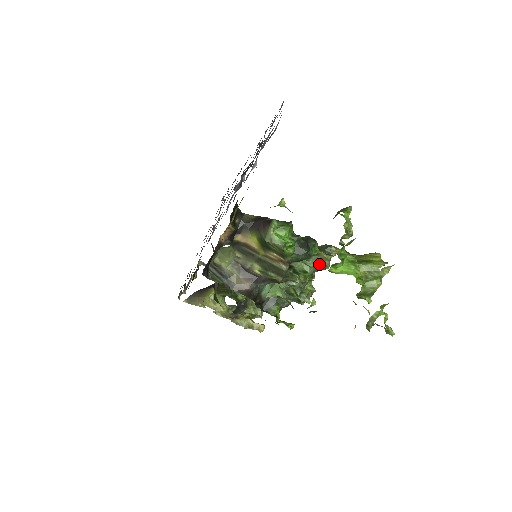
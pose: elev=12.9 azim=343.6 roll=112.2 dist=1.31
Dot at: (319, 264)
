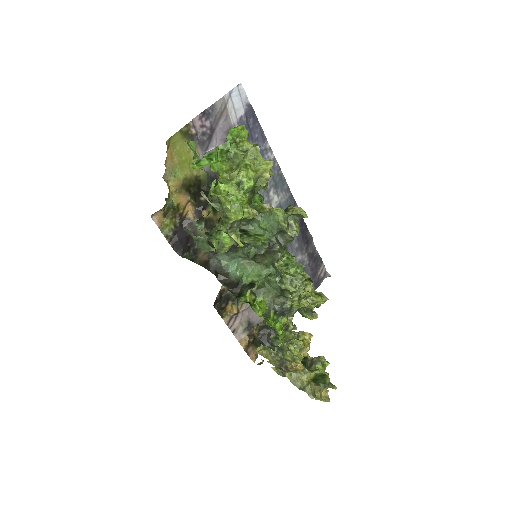
Dot at: (270, 222)
